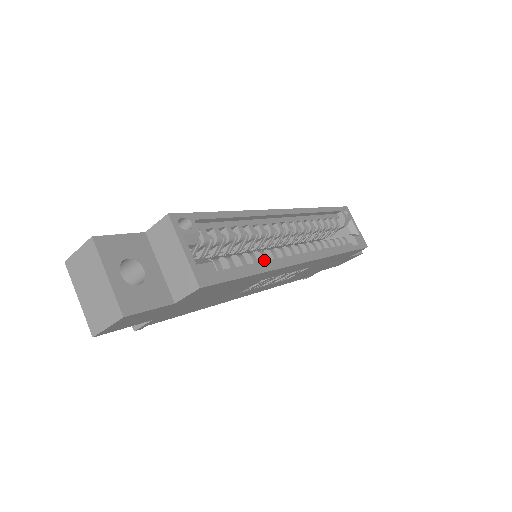
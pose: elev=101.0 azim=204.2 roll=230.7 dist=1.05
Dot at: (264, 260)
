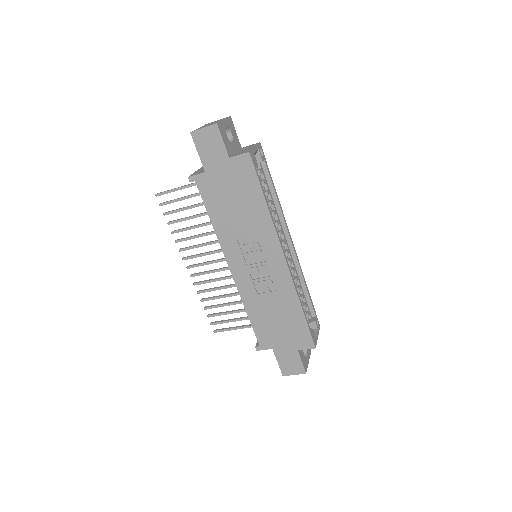
Dot at: occluded
